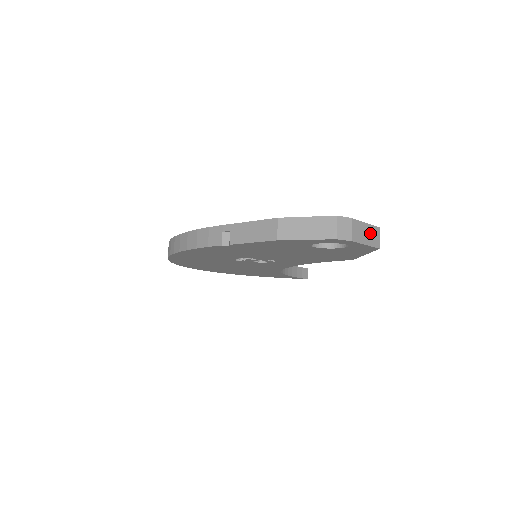
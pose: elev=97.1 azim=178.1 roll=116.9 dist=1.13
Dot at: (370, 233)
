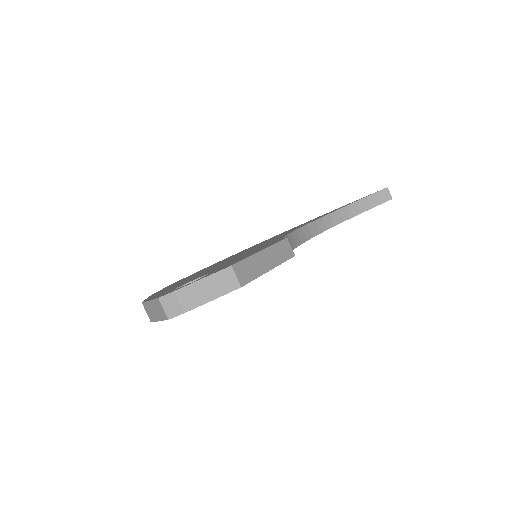
Dot at: (215, 283)
